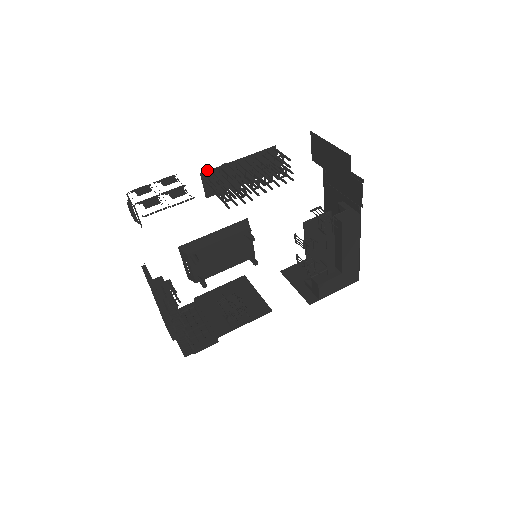
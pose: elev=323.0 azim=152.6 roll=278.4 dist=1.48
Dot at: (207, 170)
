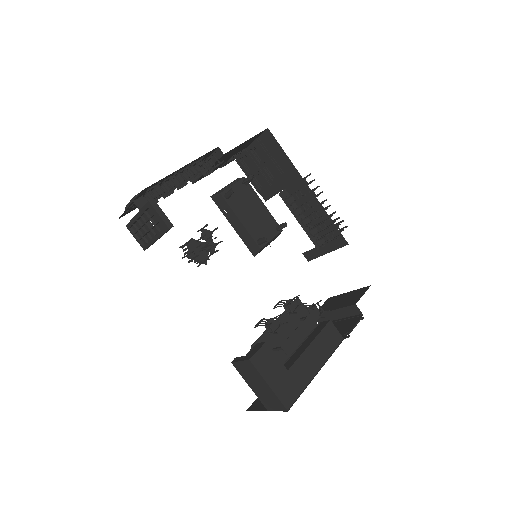
Dot at: occluded
